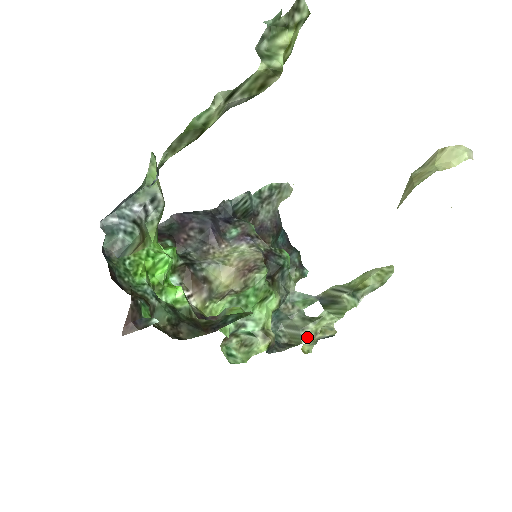
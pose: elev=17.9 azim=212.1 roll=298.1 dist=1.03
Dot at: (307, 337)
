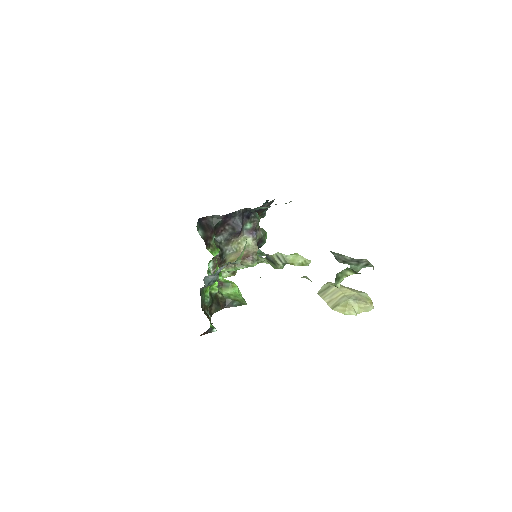
Dot at: occluded
